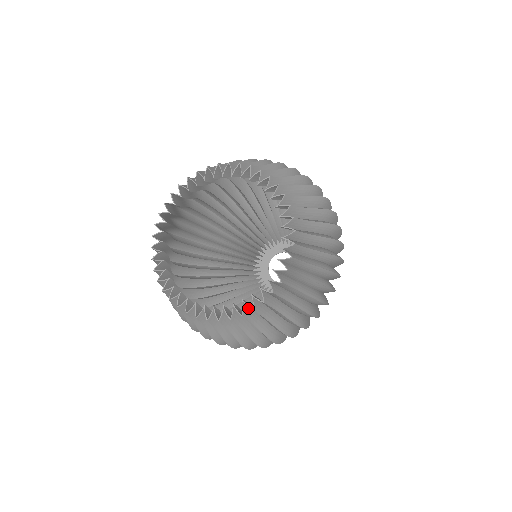
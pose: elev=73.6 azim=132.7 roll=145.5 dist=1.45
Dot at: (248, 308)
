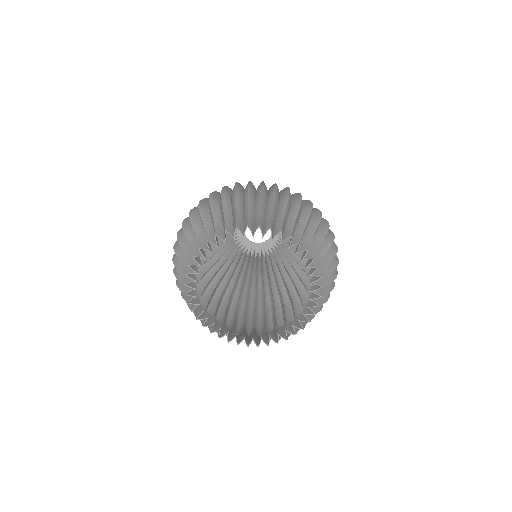
Dot at: (311, 305)
